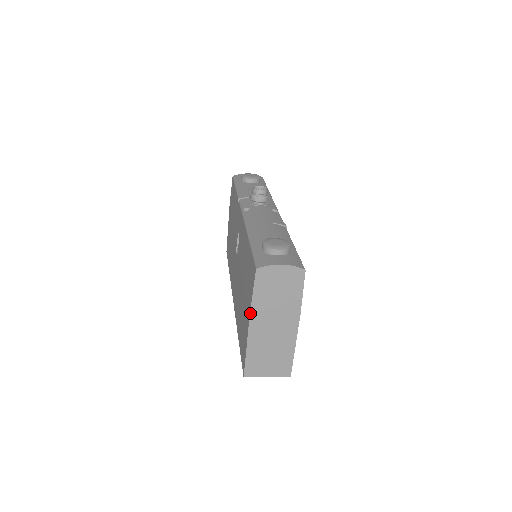
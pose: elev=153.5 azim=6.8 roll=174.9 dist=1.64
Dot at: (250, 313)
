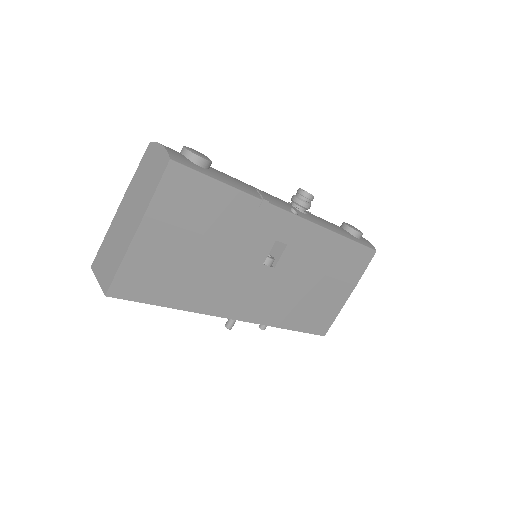
Dot at: (126, 191)
